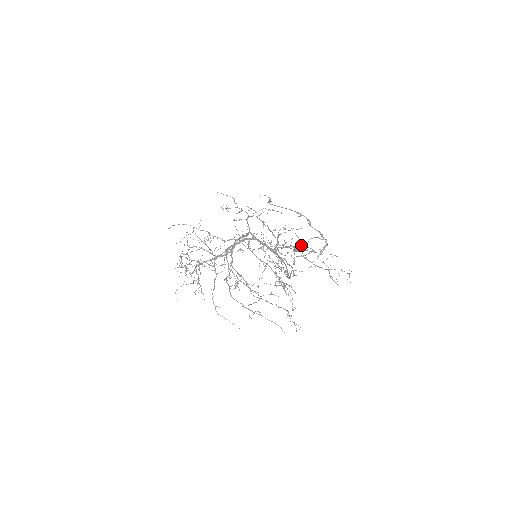
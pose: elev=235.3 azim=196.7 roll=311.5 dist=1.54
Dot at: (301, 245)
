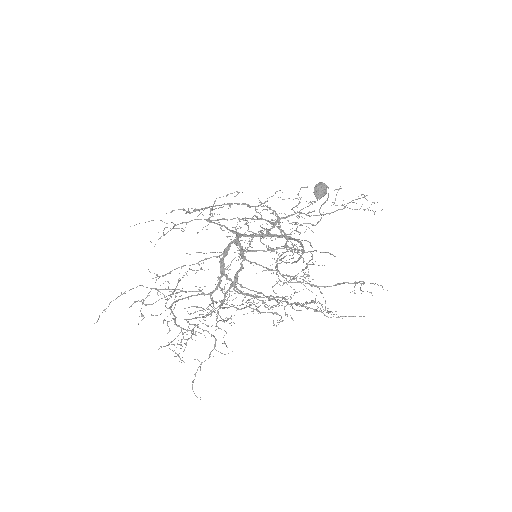
Dot at: (323, 184)
